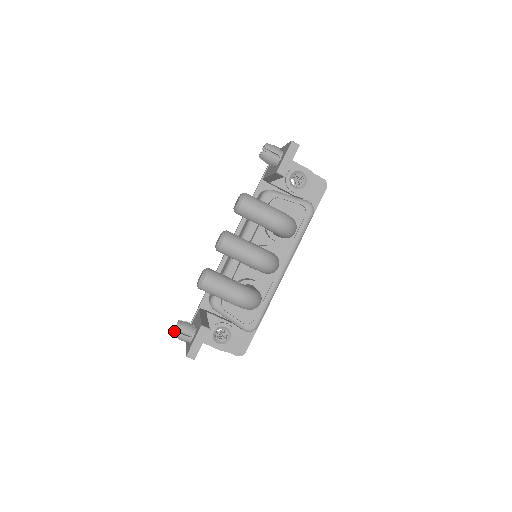
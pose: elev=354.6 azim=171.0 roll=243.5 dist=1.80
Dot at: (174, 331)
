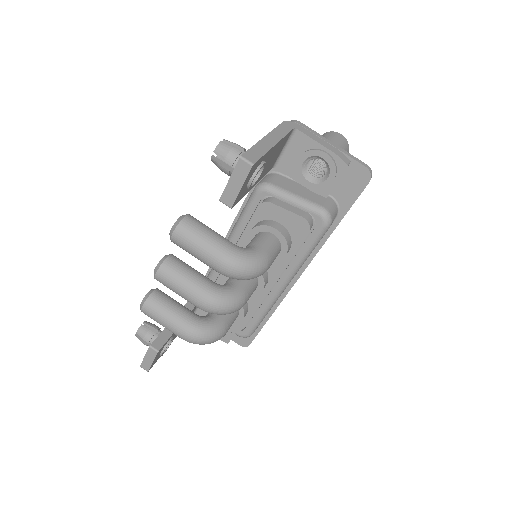
Dot at: (135, 334)
